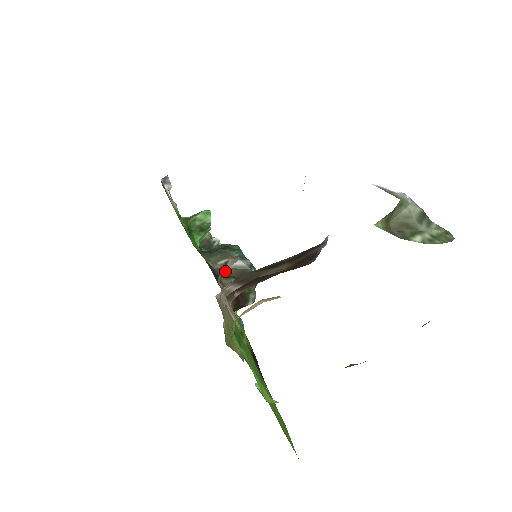
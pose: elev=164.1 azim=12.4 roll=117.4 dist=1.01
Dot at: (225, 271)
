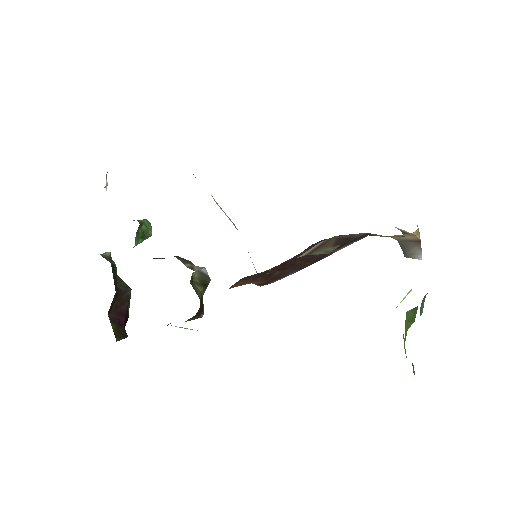
Dot at: (193, 274)
